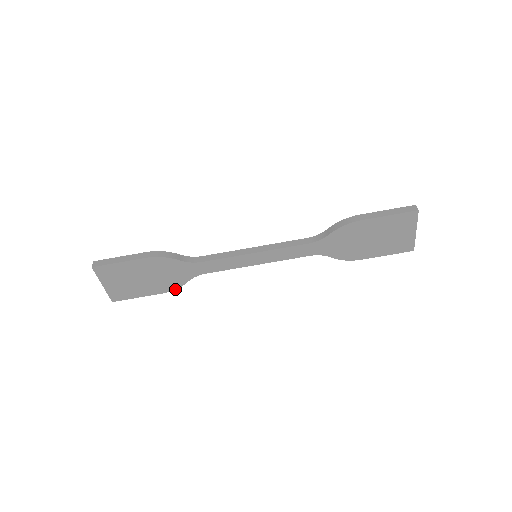
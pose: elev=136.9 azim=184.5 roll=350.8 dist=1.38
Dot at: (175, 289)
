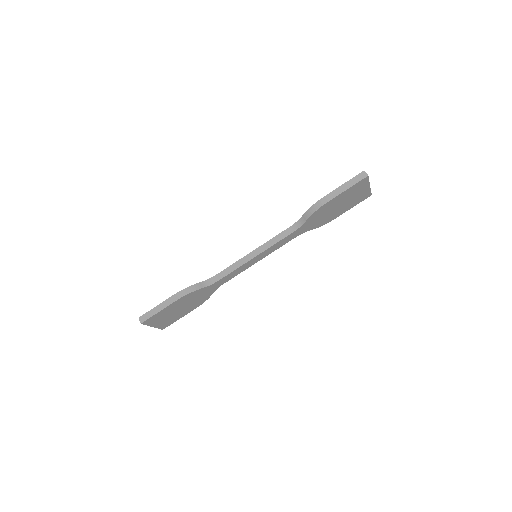
Dot at: occluded
